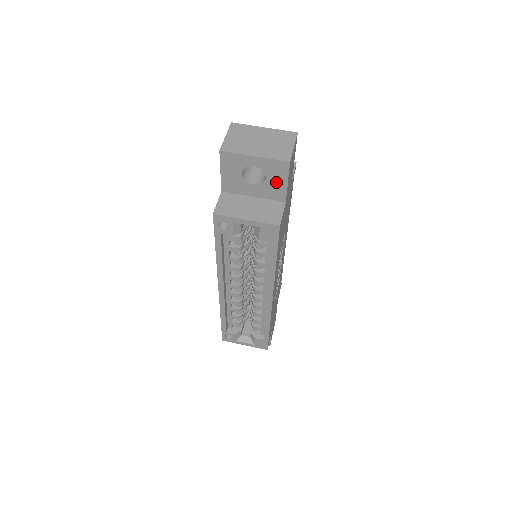
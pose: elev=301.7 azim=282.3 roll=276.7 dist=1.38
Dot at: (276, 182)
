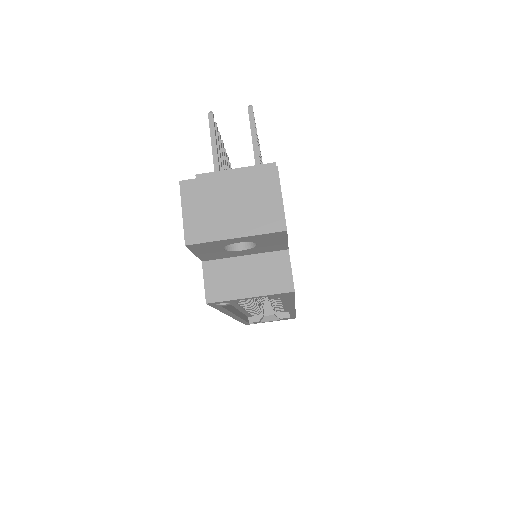
Dot at: (272, 243)
